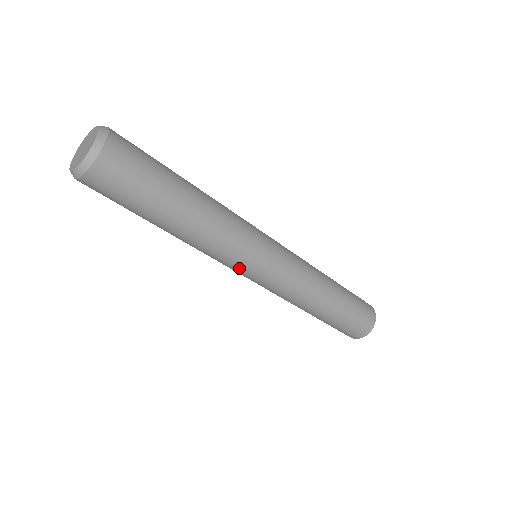
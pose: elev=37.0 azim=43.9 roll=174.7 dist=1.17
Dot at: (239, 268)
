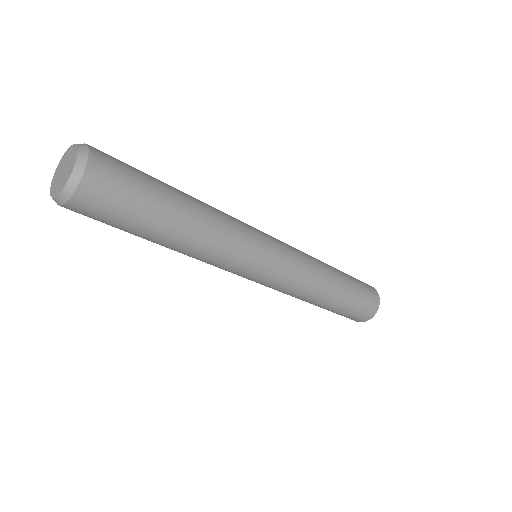
Dot at: (235, 273)
